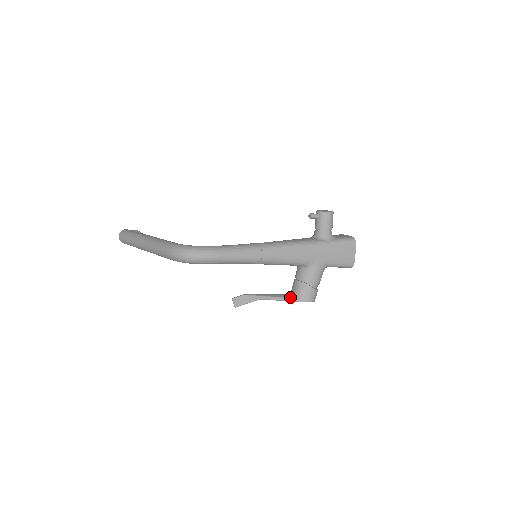
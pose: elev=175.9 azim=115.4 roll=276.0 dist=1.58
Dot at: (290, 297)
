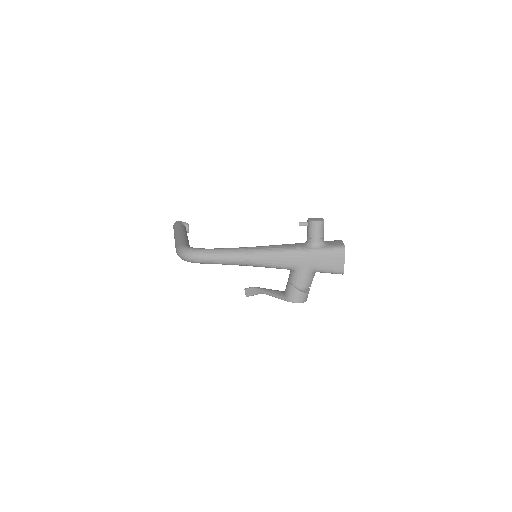
Dot at: (281, 296)
